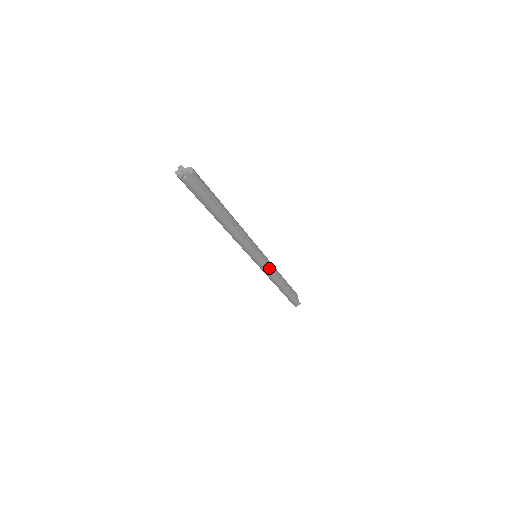
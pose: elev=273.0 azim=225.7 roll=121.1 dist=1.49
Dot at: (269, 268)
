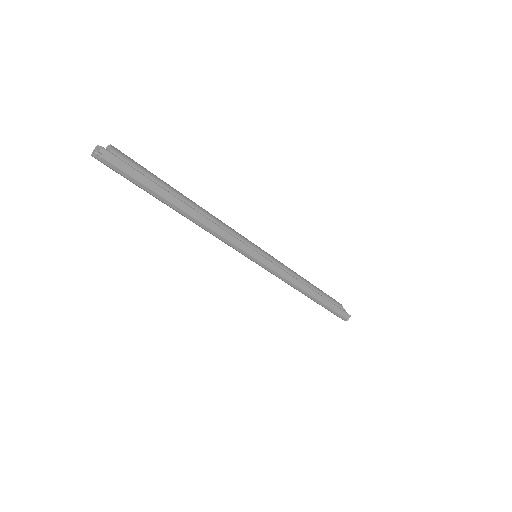
Dot at: (280, 269)
